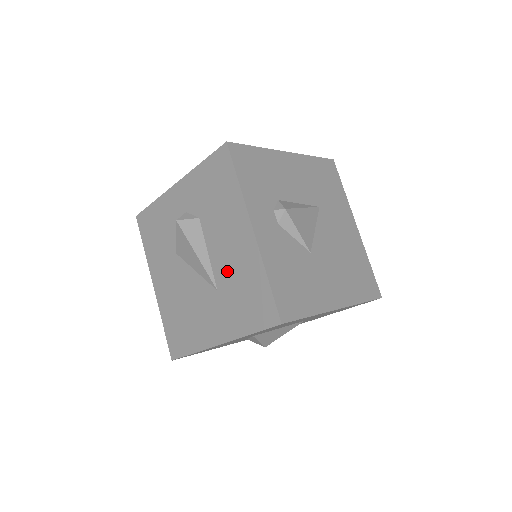
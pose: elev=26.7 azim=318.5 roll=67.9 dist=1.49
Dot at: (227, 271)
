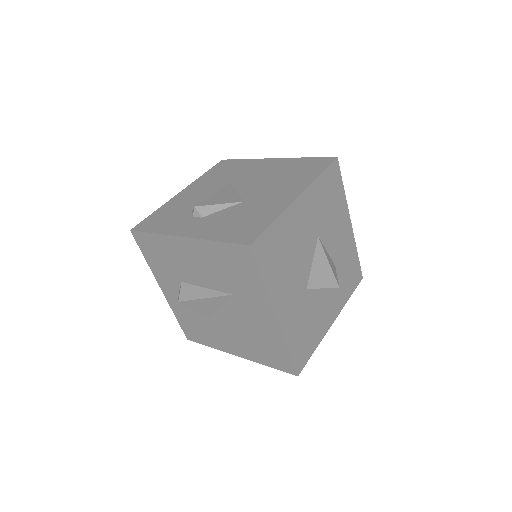
Dot at: (216, 277)
